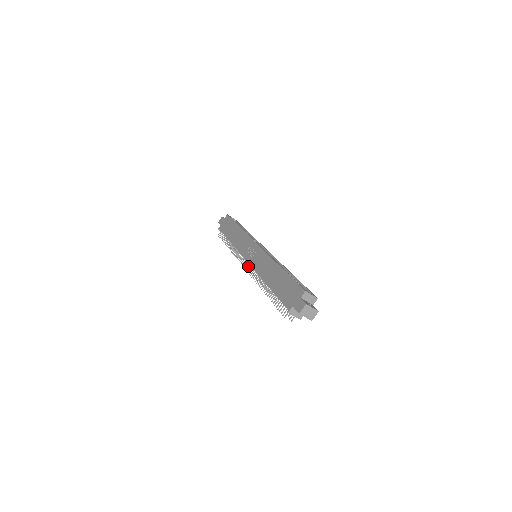
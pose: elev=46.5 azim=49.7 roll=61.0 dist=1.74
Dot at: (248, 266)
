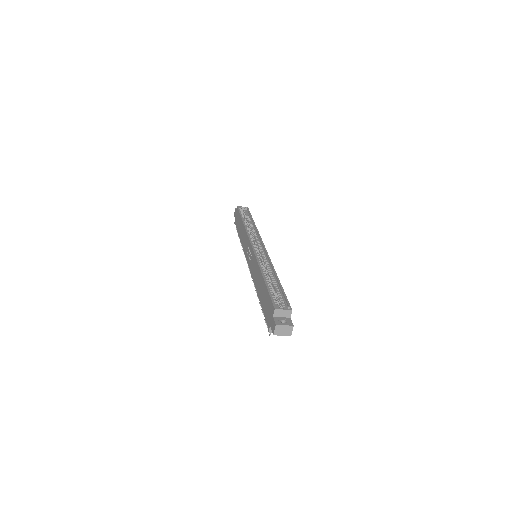
Dot at: occluded
